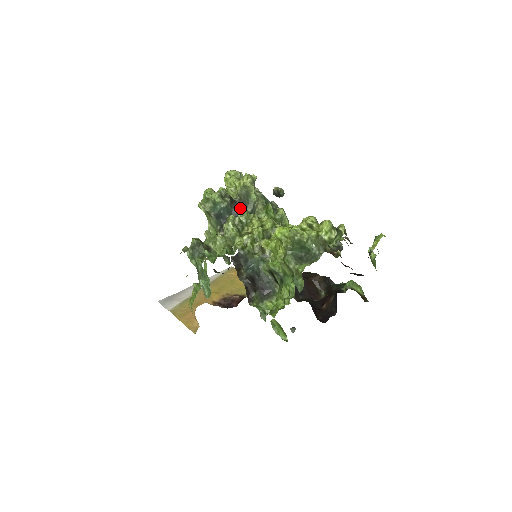
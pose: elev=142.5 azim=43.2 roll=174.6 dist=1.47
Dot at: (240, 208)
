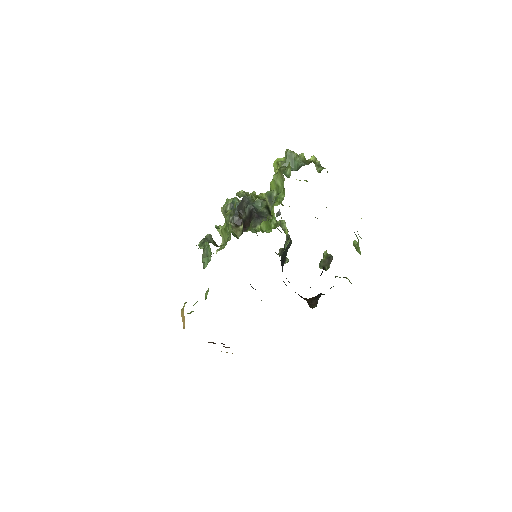
Dot at: occluded
